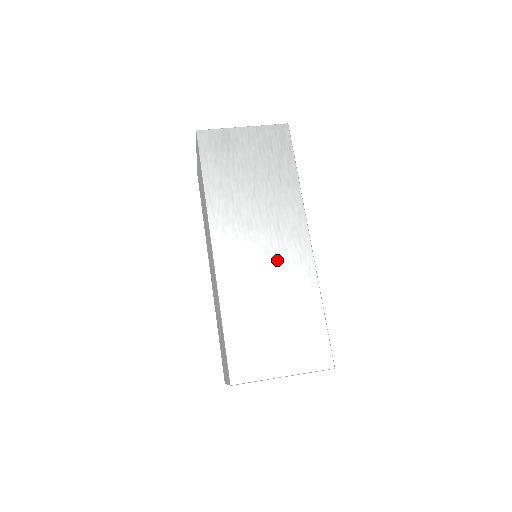
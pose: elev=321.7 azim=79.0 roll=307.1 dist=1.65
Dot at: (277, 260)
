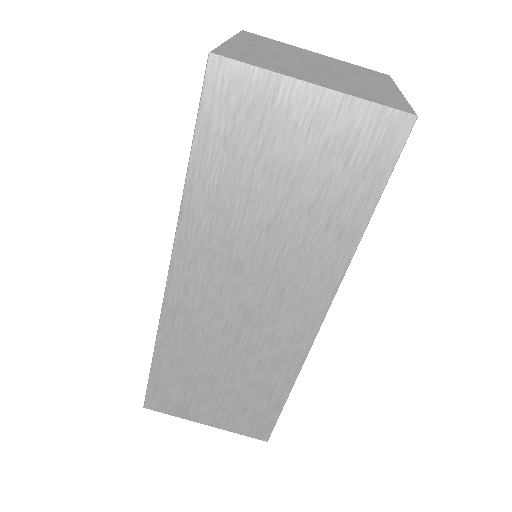
Dot at: (257, 327)
